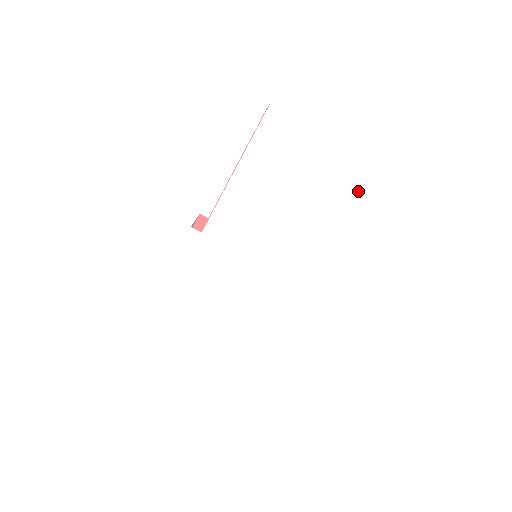
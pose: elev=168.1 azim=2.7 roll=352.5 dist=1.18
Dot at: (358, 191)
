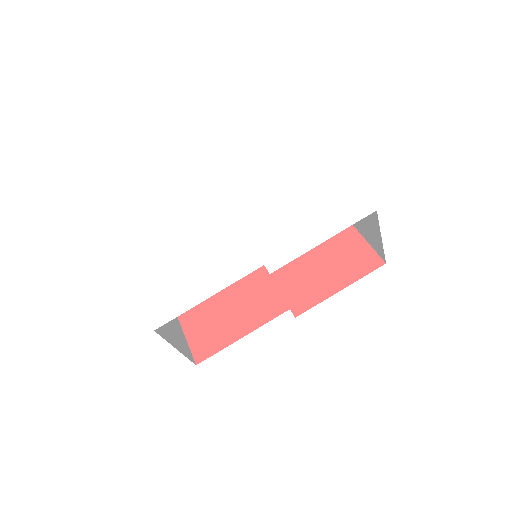
Dot at: (339, 208)
